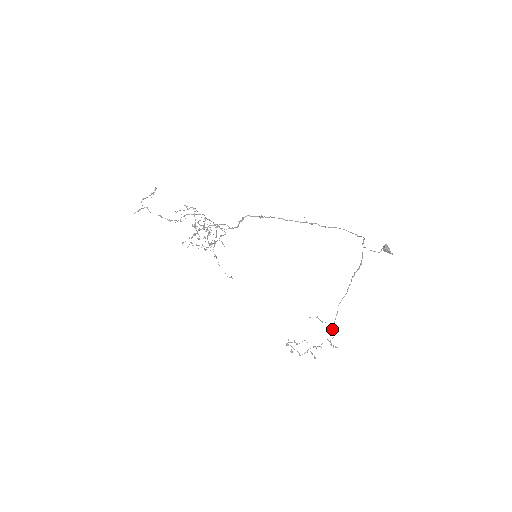
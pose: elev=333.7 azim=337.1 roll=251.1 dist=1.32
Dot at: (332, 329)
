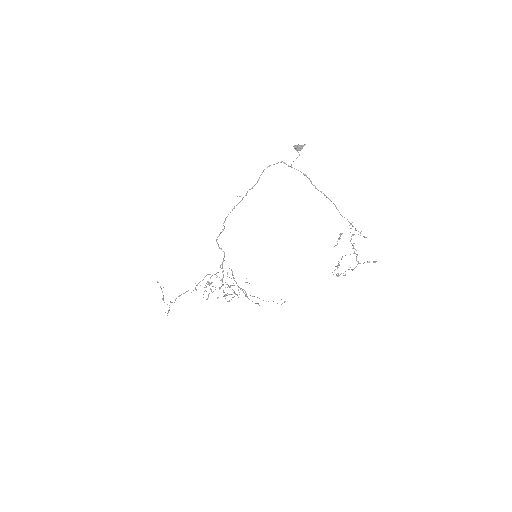
Dot at: occluded
